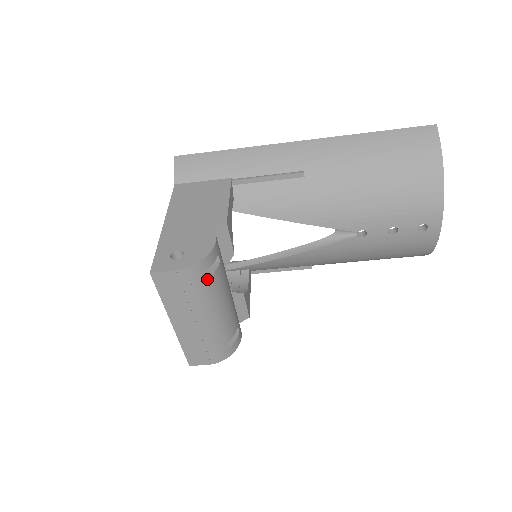
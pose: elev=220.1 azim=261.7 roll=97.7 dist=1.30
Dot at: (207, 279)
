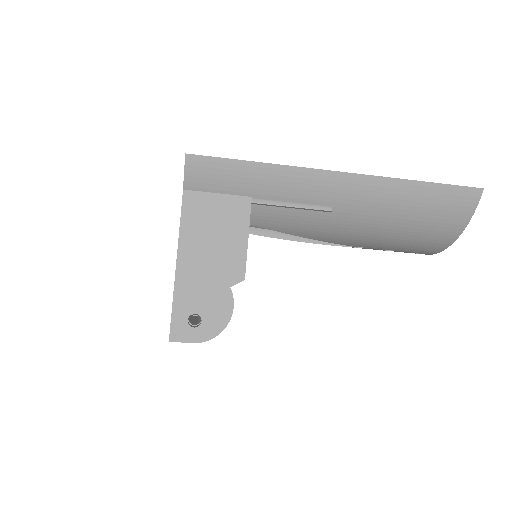
Dot at: occluded
